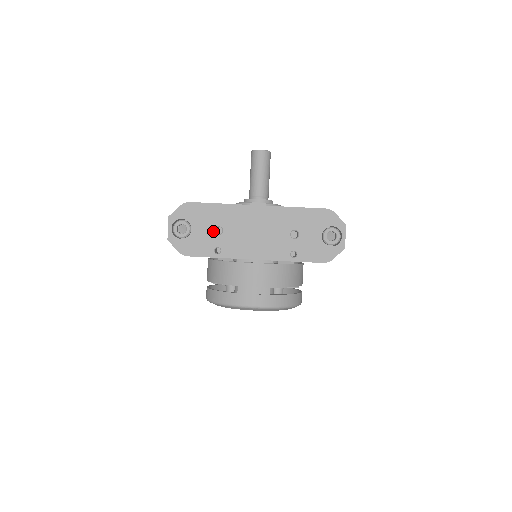
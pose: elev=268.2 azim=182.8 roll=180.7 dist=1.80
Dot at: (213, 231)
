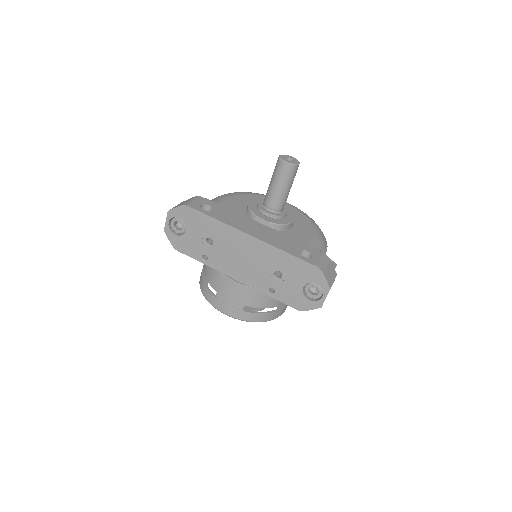
Dot at: (204, 240)
